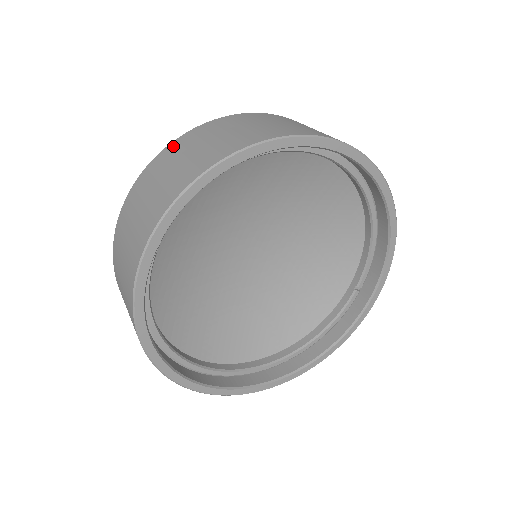
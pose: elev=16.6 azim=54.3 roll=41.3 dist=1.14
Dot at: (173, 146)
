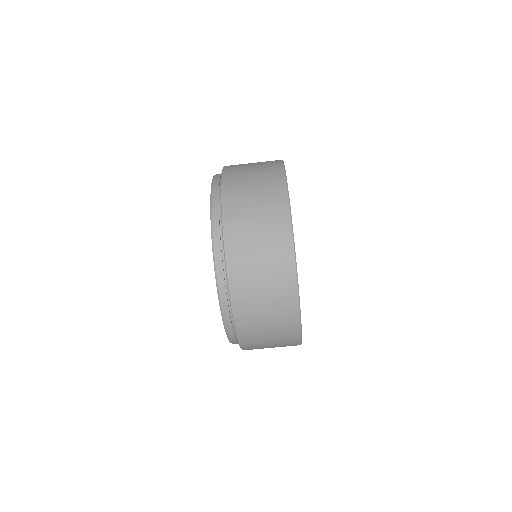
Dot at: occluded
